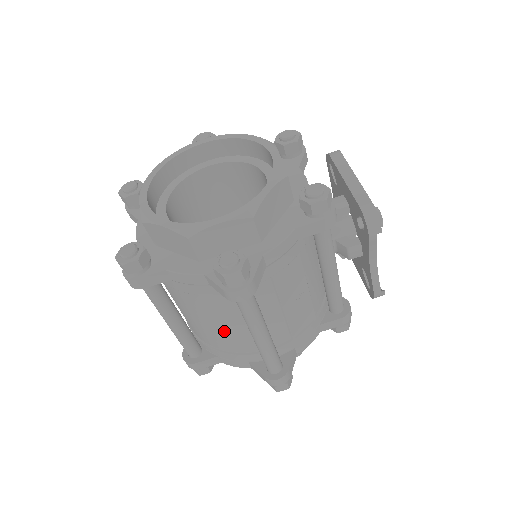
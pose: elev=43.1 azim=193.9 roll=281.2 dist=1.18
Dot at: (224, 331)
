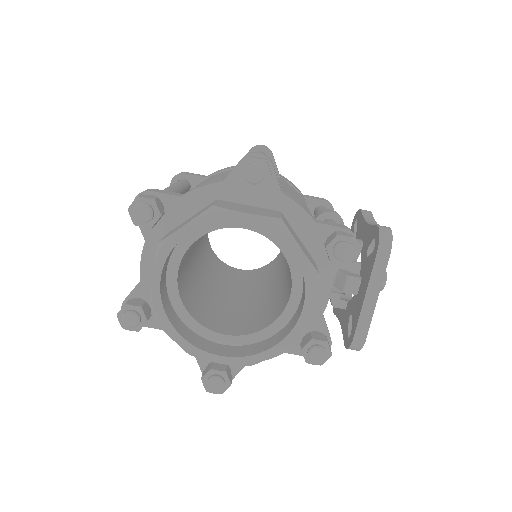
Dot at: occluded
